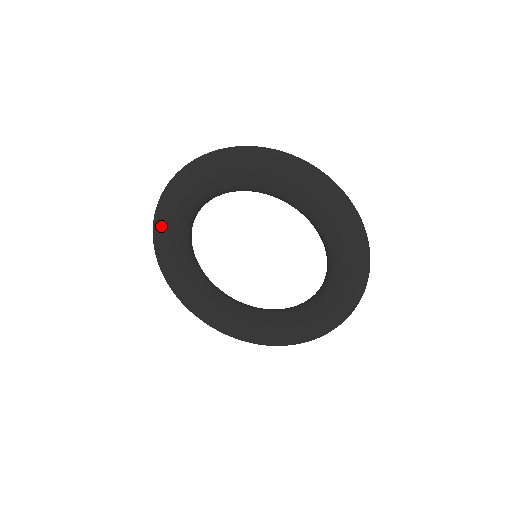
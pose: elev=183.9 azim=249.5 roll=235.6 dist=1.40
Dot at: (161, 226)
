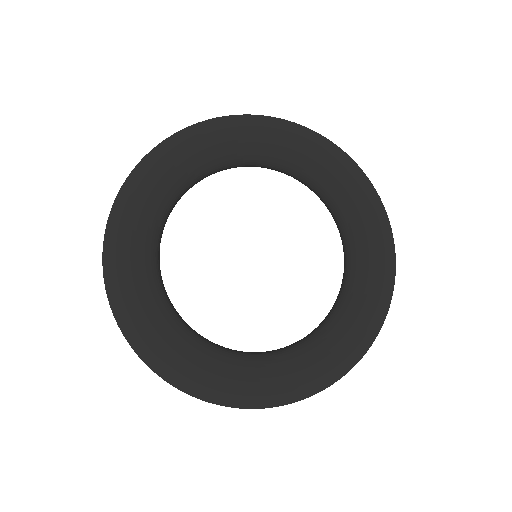
Dot at: (142, 184)
